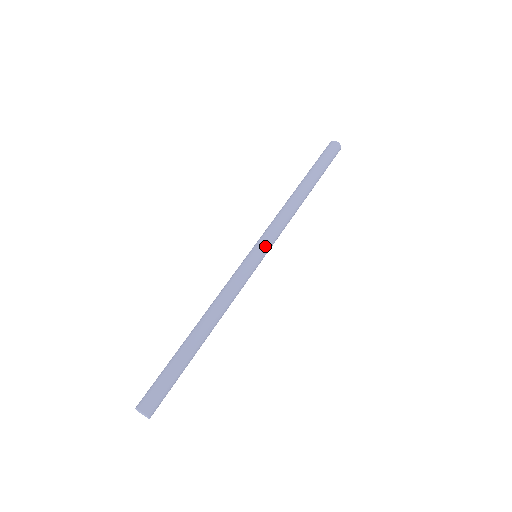
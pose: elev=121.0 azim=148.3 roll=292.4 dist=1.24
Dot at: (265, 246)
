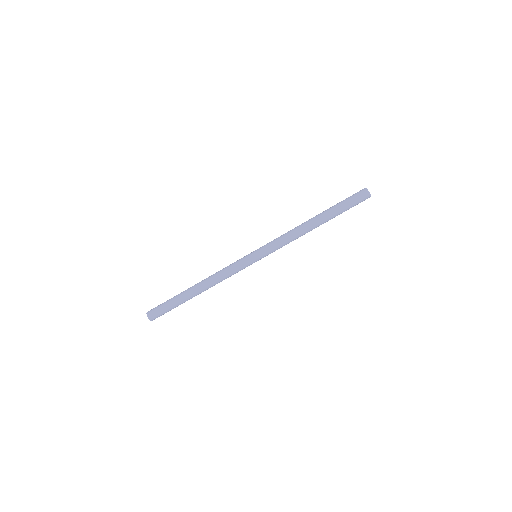
Dot at: (265, 256)
